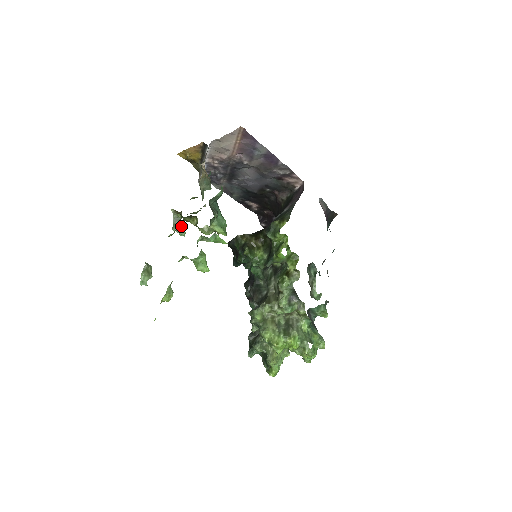
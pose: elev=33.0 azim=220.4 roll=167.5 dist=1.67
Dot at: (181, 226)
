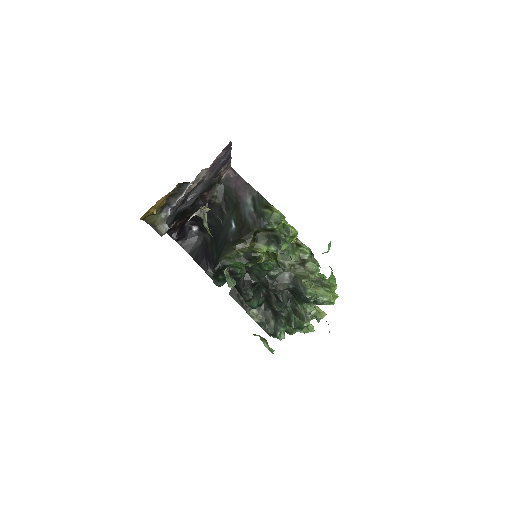
Dot at: (232, 279)
